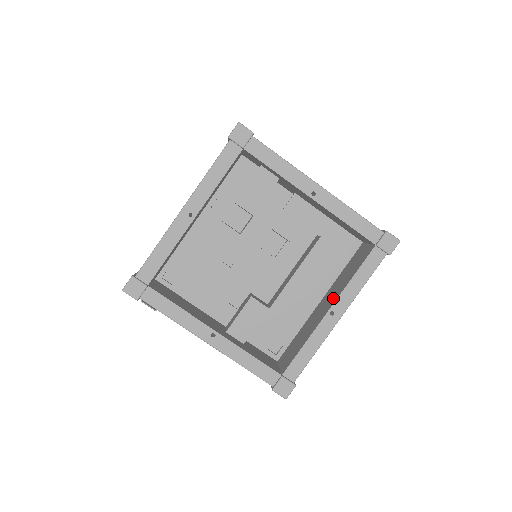
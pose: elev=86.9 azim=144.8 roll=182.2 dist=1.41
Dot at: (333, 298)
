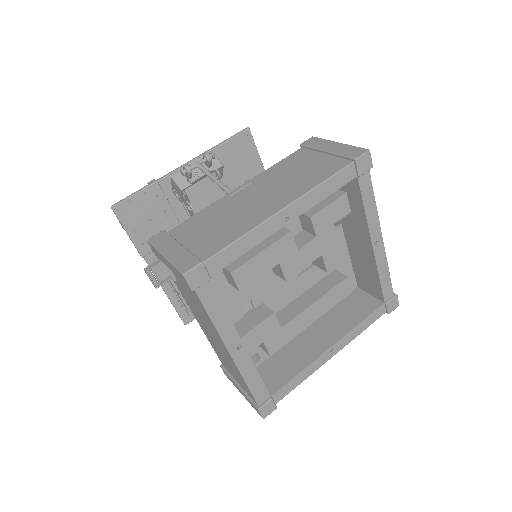
Dot at: (333, 335)
